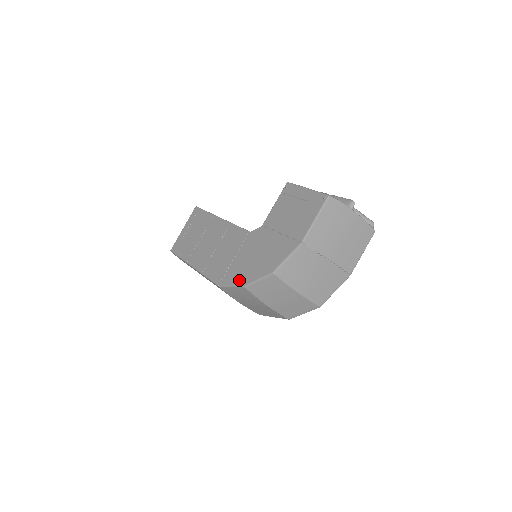
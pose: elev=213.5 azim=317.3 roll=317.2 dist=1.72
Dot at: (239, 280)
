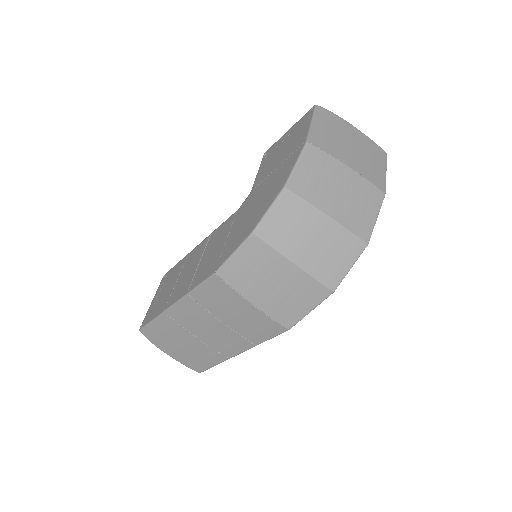
Dot at: (242, 237)
